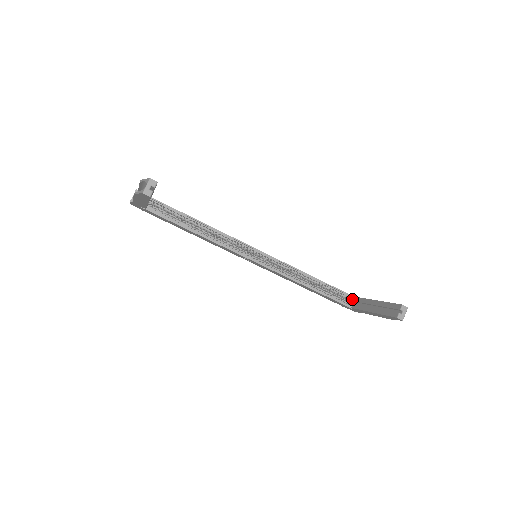
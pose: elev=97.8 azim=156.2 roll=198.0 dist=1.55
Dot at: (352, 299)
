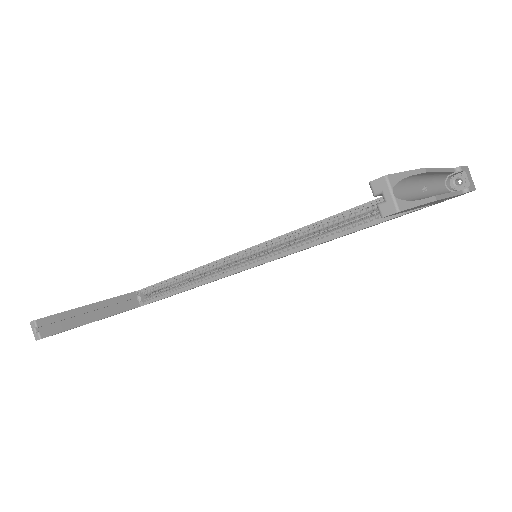
Dot at: occluded
